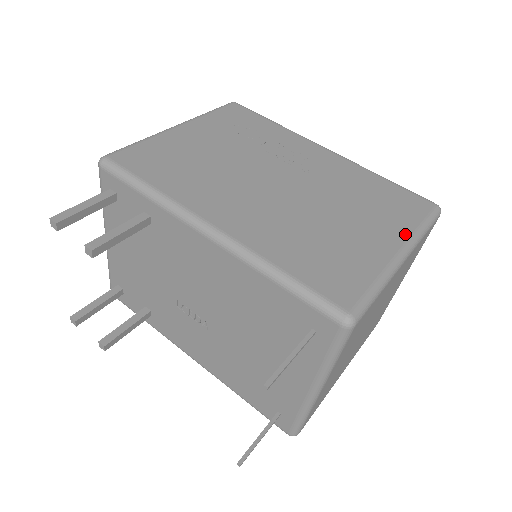
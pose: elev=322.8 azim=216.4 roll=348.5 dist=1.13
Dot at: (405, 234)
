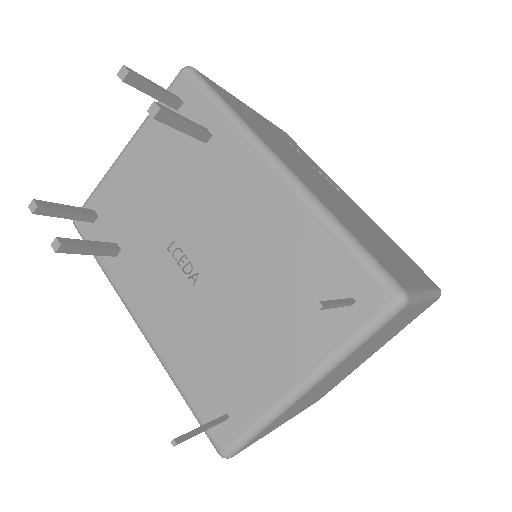
Dot at: (426, 284)
